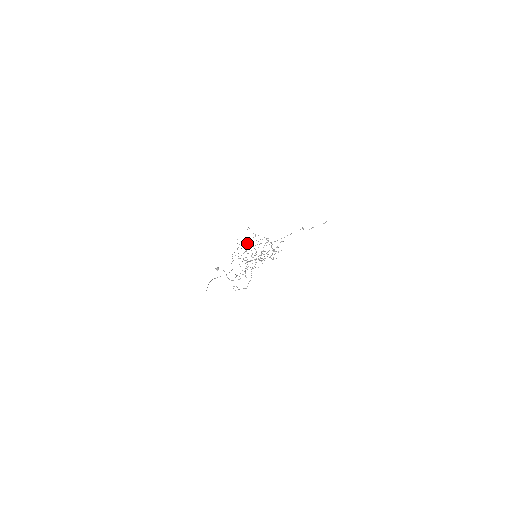
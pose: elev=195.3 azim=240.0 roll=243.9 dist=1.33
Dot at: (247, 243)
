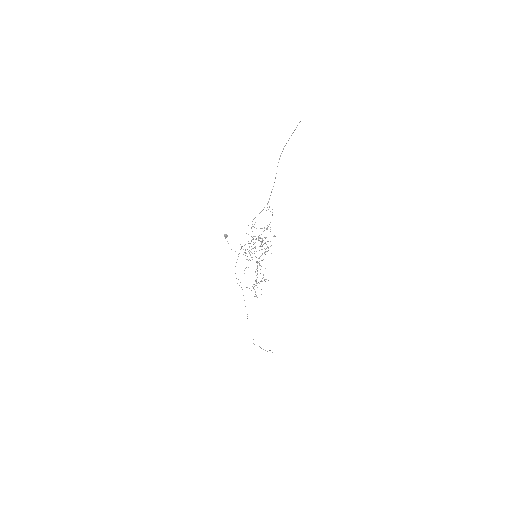
Dot at: occluded
